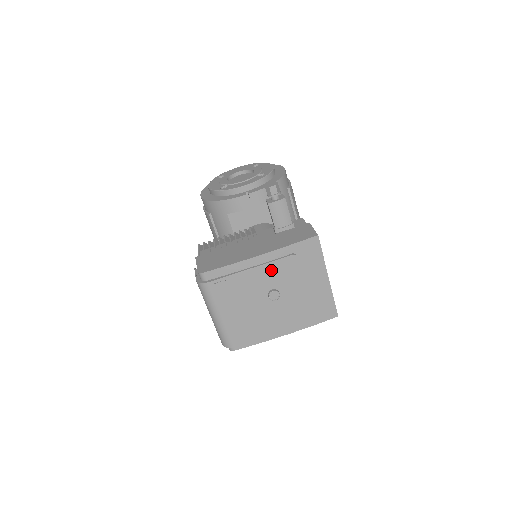
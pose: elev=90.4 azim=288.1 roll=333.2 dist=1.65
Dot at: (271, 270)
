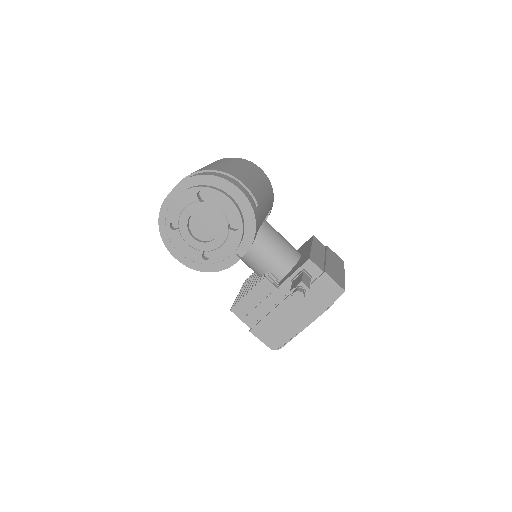
Dot at: occluded
